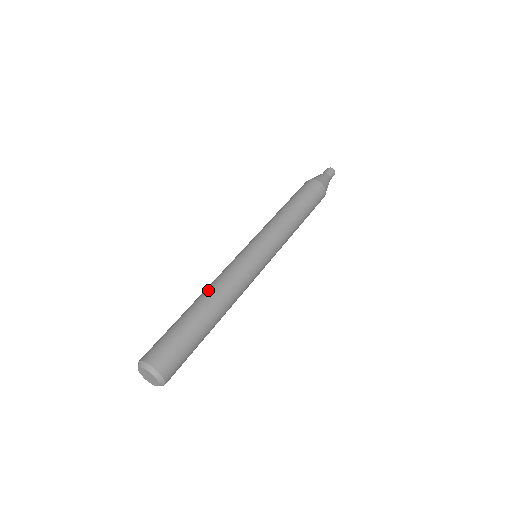
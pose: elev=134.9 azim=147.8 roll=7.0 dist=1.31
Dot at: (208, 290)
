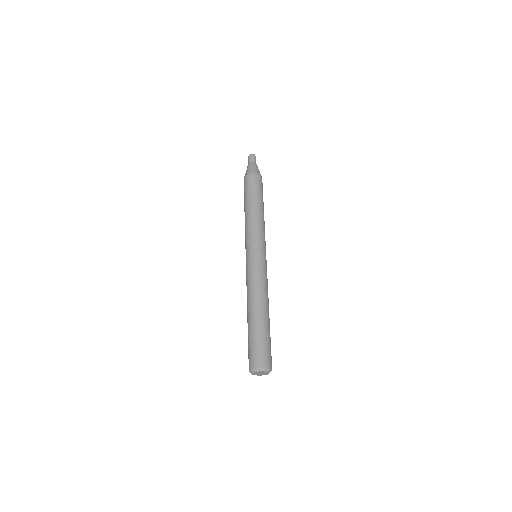
Dot at: (260, 300)
